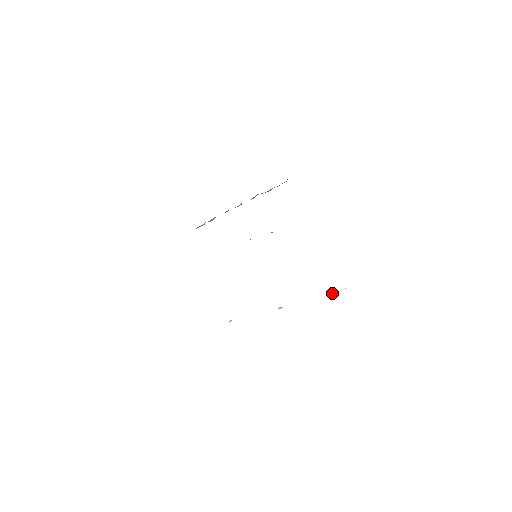
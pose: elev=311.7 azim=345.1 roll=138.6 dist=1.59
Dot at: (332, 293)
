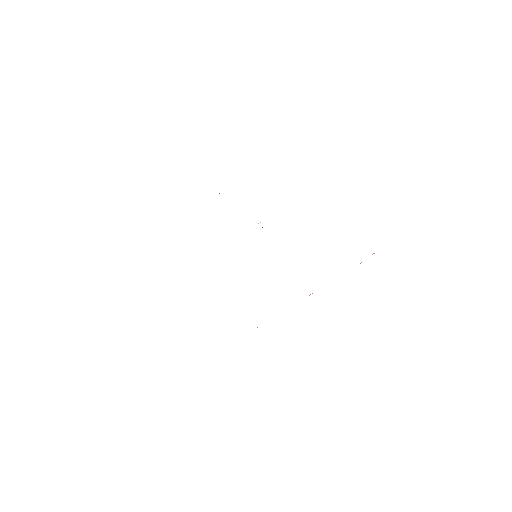
Dot at: (361, 262)
